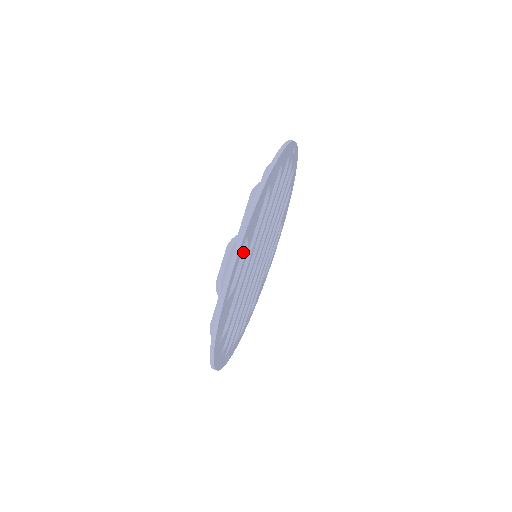
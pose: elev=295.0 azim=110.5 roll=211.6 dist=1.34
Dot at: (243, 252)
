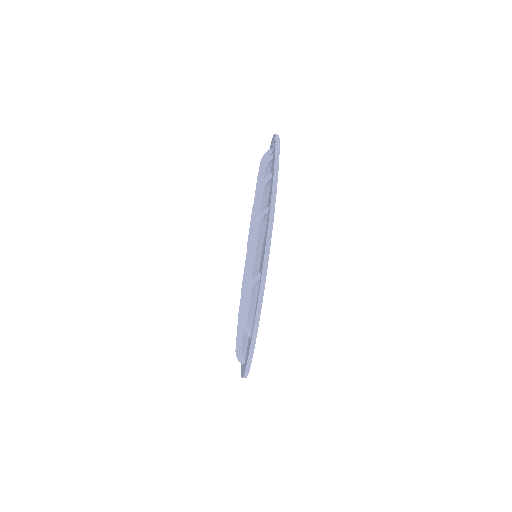
Dot at: occluded
